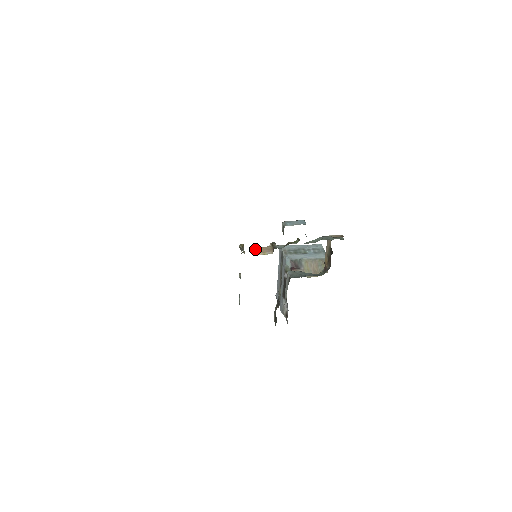
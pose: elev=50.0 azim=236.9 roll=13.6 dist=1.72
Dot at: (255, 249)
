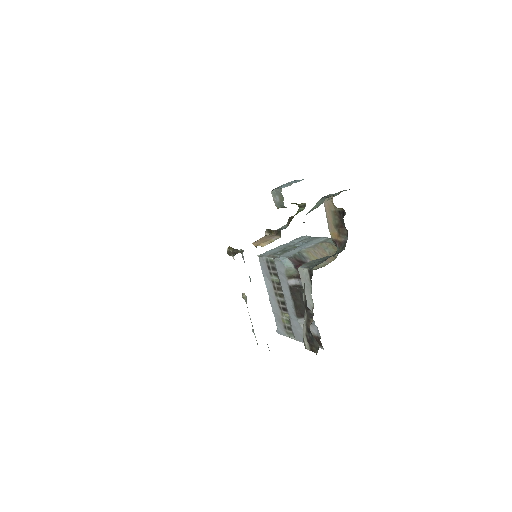
Dot at: occluded
